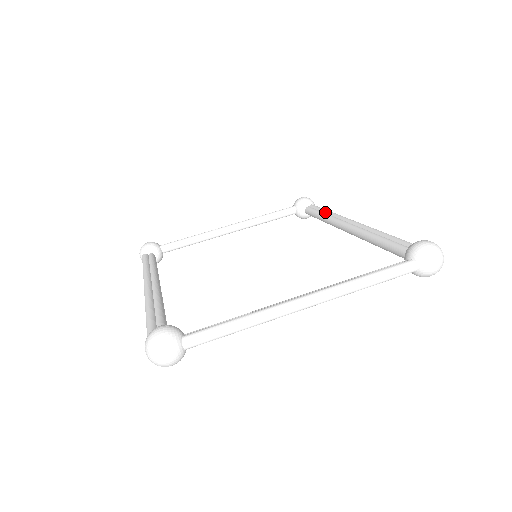
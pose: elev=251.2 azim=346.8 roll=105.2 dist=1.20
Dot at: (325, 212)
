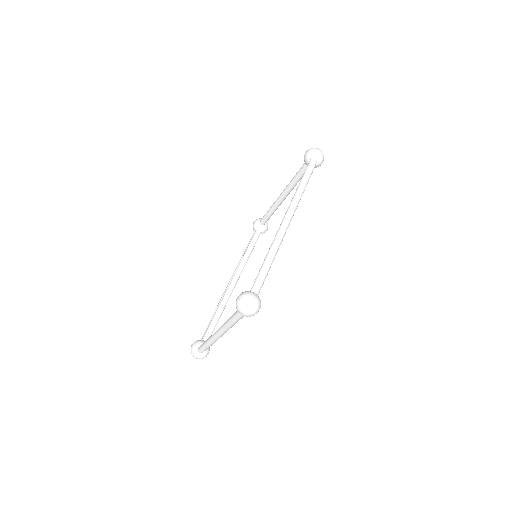
Dot at: (298, 186)
